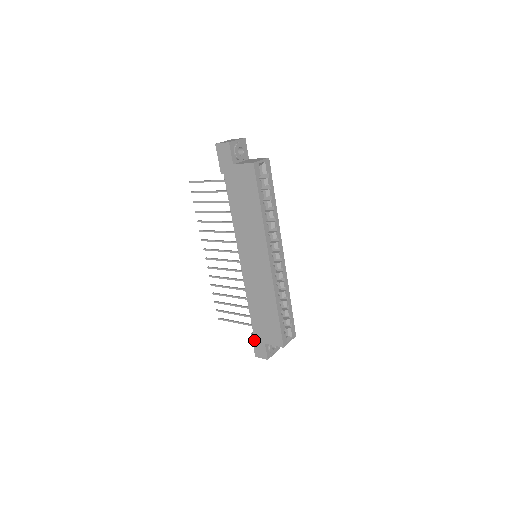
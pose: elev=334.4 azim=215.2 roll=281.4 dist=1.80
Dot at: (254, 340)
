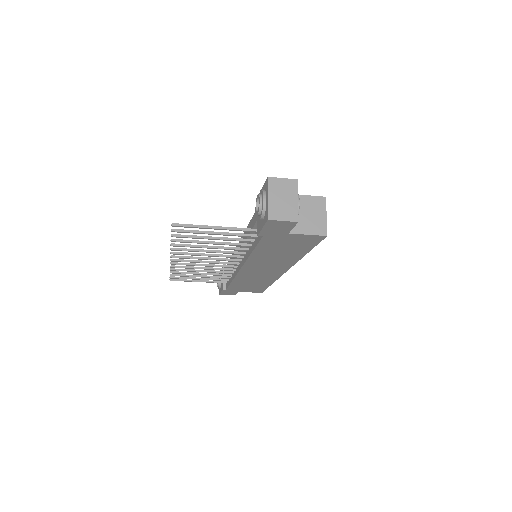
Dot at: (225, 291)
